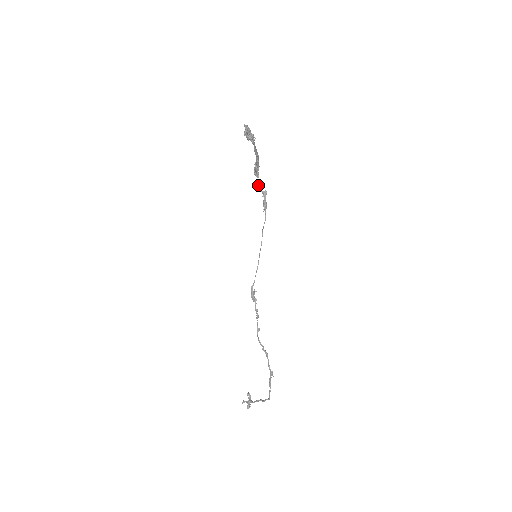
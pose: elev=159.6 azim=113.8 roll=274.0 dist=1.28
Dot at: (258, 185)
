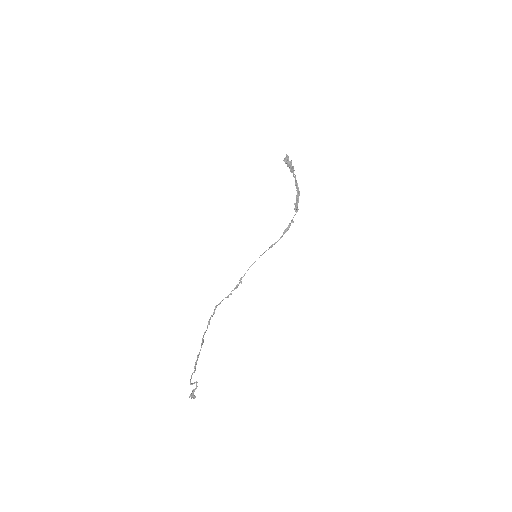
Dot at: (293, 217)
